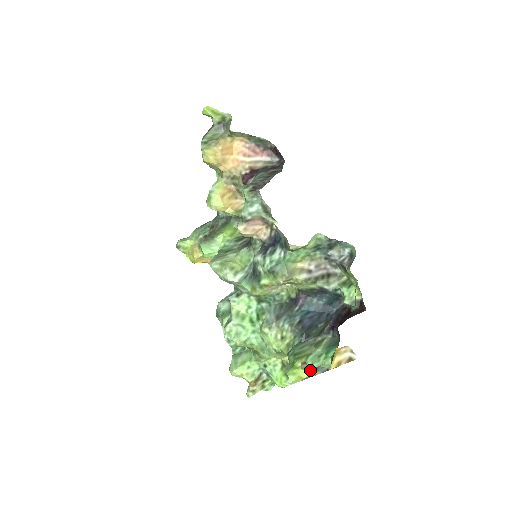
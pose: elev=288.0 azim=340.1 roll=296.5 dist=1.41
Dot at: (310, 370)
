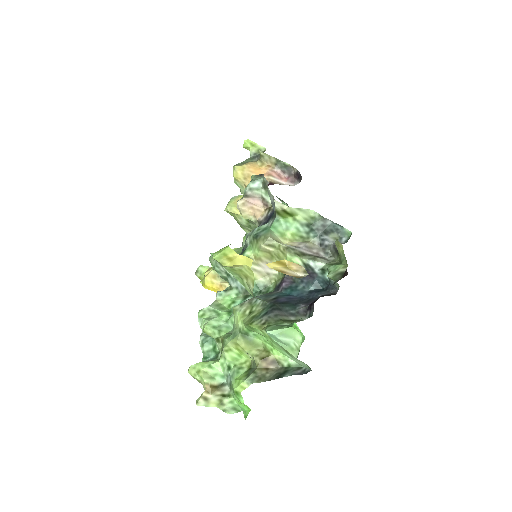
Dot at: (249, 281)
